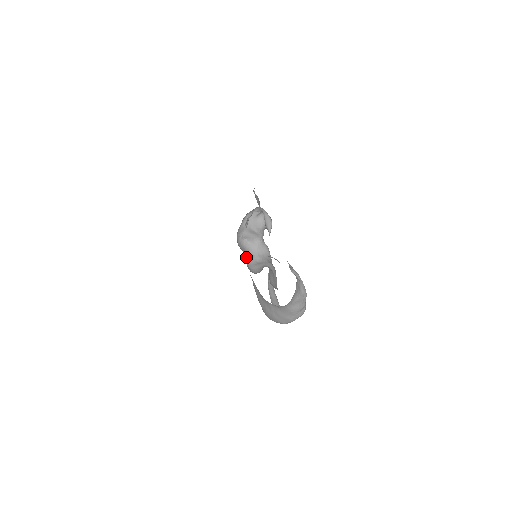
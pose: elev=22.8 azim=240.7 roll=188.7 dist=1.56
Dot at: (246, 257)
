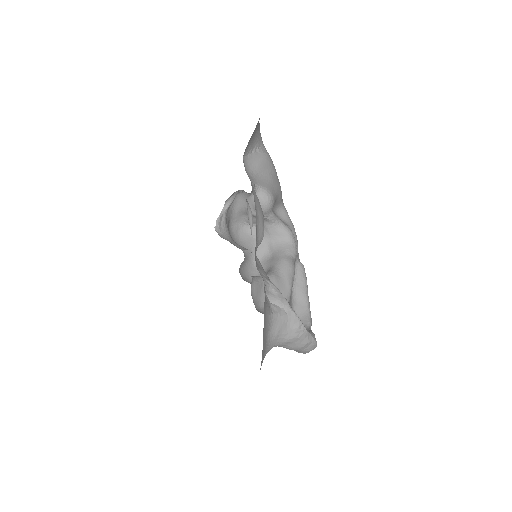
Dot at: (252, 253)
